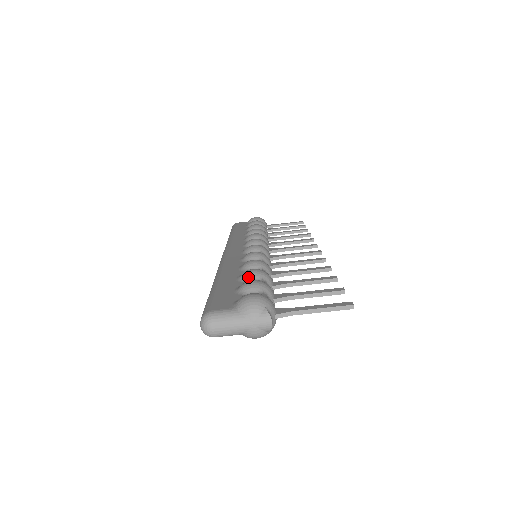
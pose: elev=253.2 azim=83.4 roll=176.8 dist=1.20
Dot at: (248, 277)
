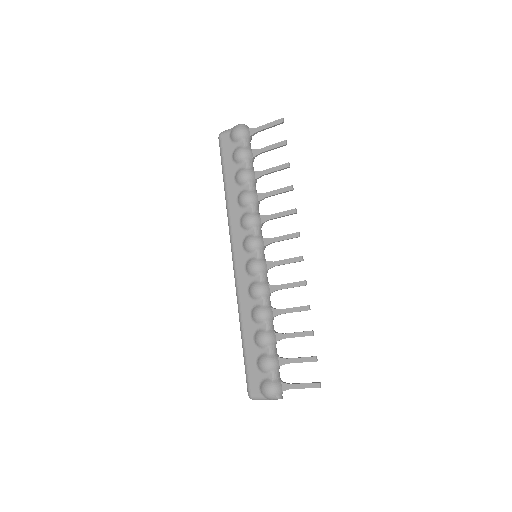
Dot at: (260, 346)
